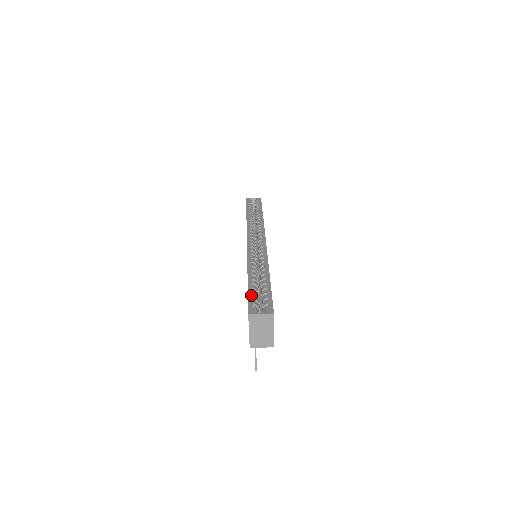
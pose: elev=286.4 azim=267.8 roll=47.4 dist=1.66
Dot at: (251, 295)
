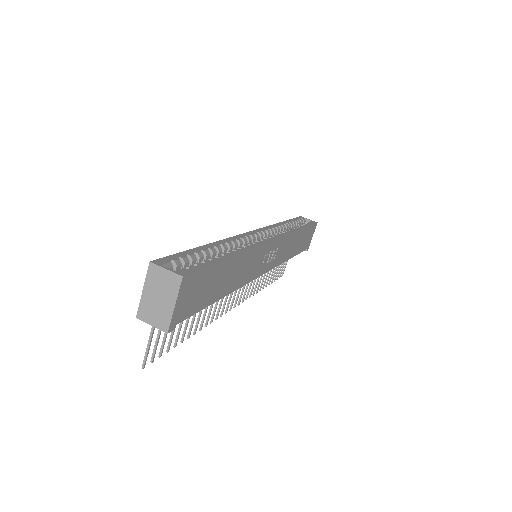
Dot at: (183, 254)
